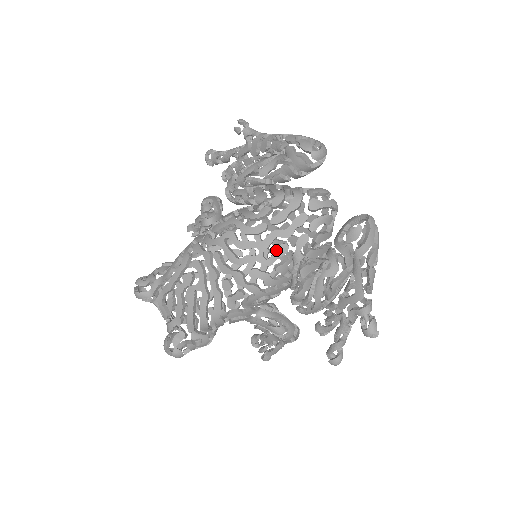
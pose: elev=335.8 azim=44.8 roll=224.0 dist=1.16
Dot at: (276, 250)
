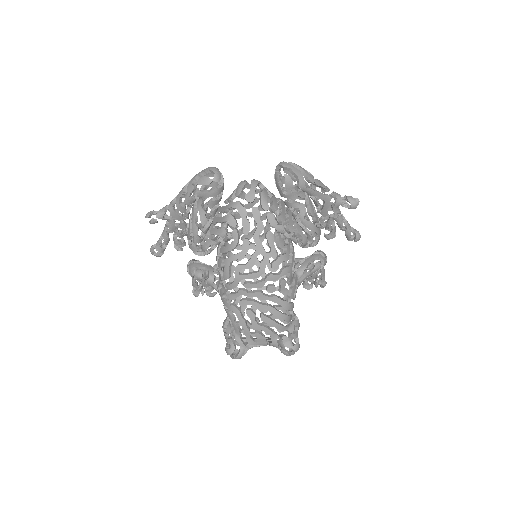
Dot at: (268, 241)
